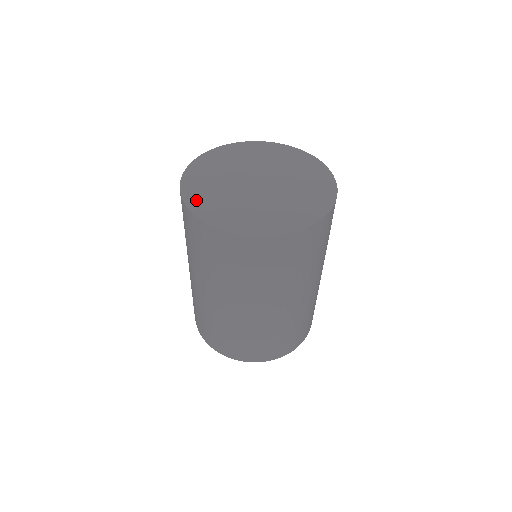
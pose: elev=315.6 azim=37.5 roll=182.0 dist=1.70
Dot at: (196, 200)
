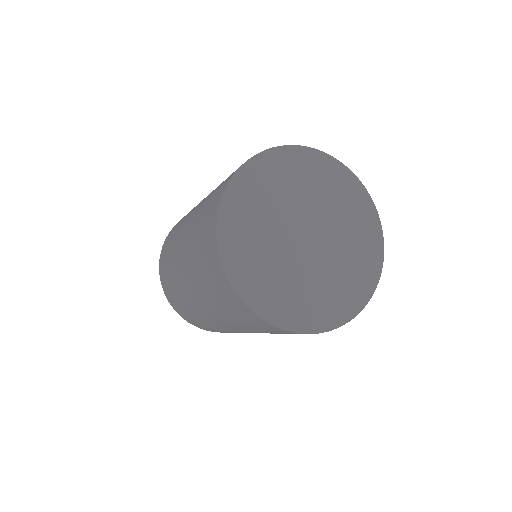
Dot at: (232, 215)
